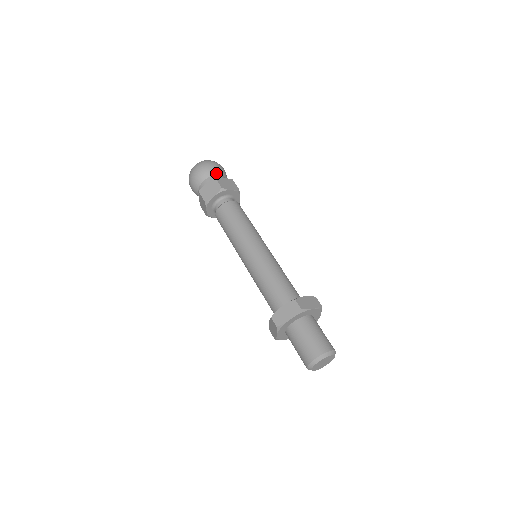
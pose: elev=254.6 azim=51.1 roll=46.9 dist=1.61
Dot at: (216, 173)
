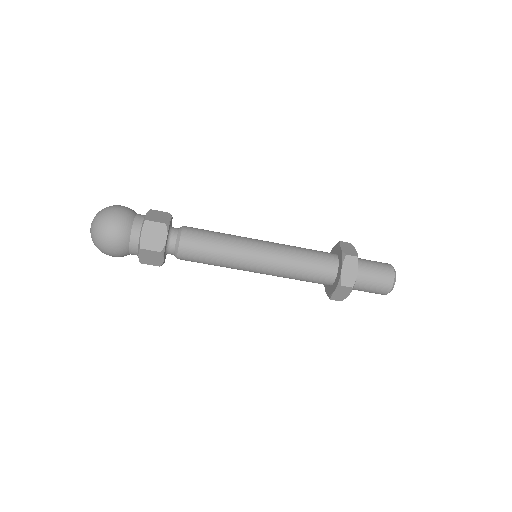
Dot at: (127, 236)
